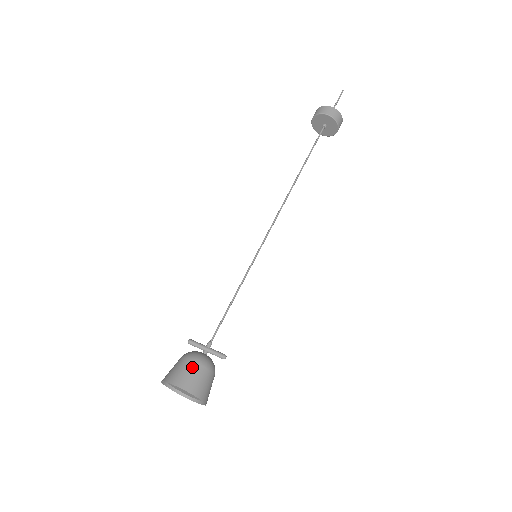
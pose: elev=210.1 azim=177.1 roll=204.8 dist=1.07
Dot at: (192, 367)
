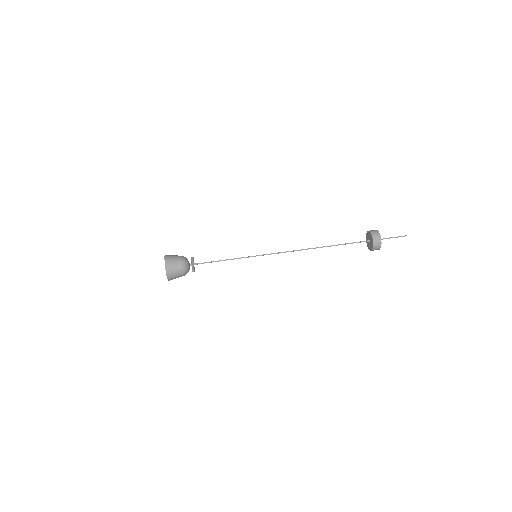
Dot at: (177, 258)
